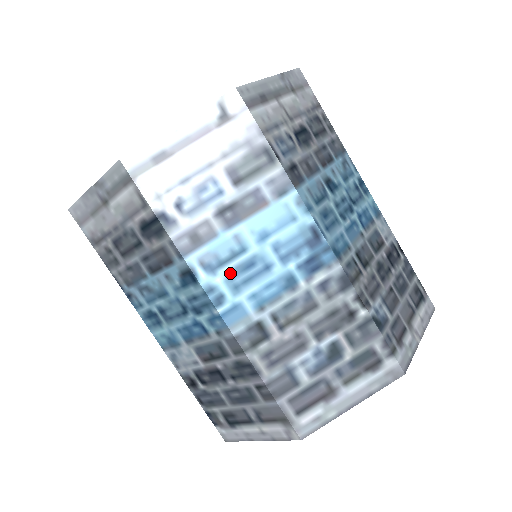
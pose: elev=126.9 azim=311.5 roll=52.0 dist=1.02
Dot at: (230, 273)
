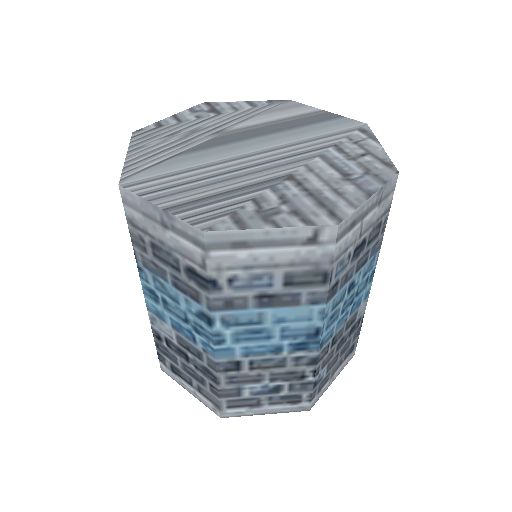
Dot at: (239, 331)
